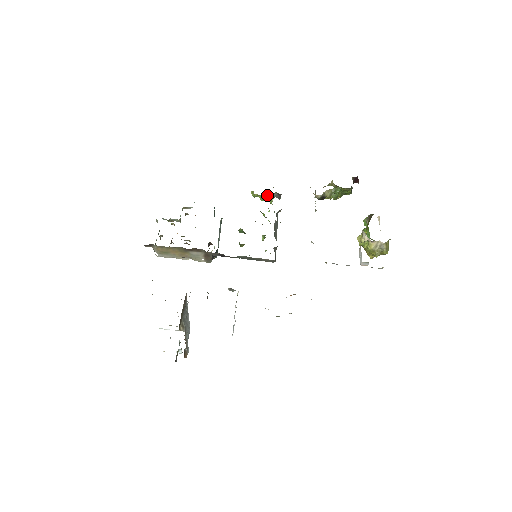
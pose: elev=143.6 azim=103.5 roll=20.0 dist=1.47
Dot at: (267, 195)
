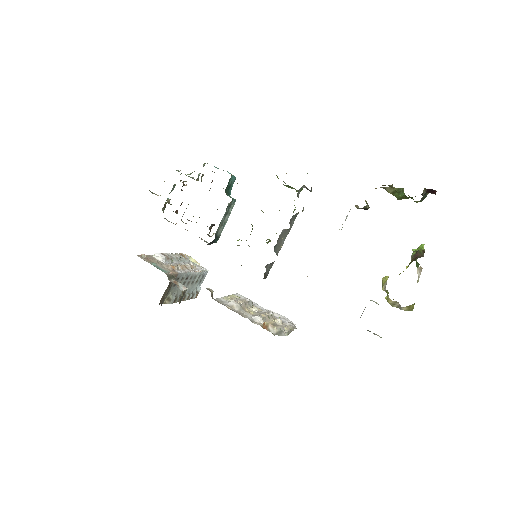
Dot at: occluded
